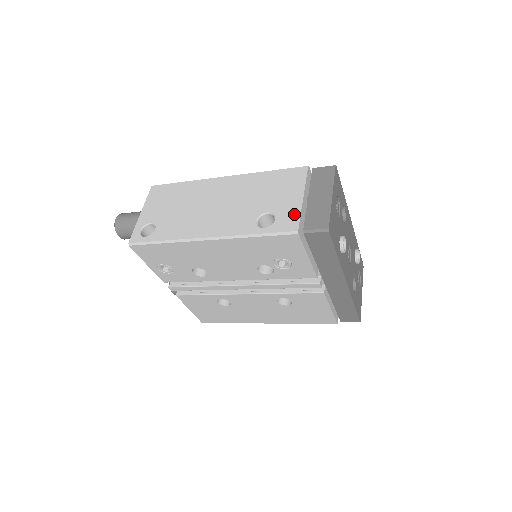
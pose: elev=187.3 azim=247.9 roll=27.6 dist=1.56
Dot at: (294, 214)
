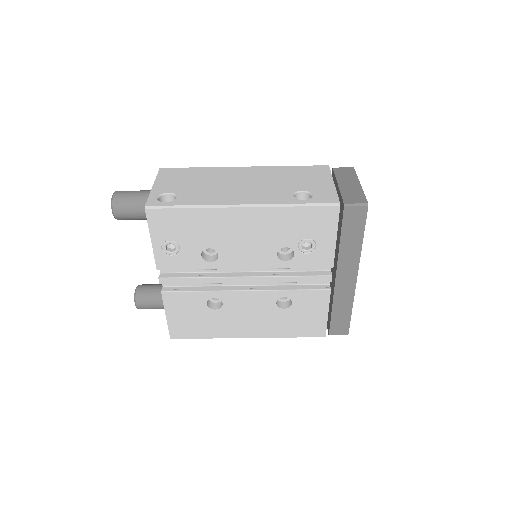
Dot at: (331, 192)
